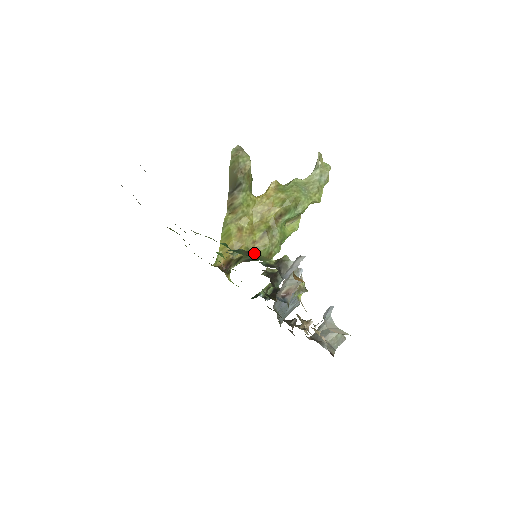
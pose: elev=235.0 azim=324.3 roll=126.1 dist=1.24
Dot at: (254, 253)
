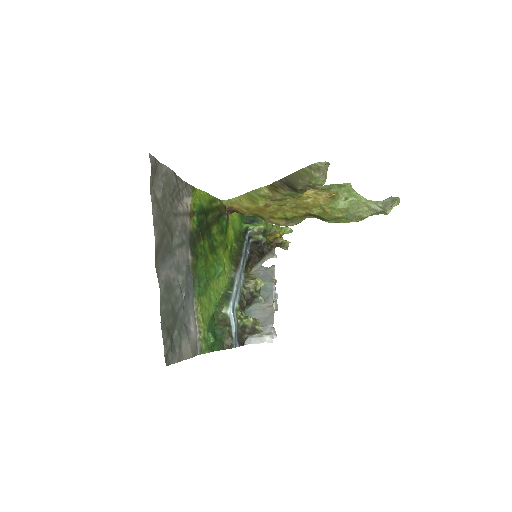
Dot at: (232, 345)
